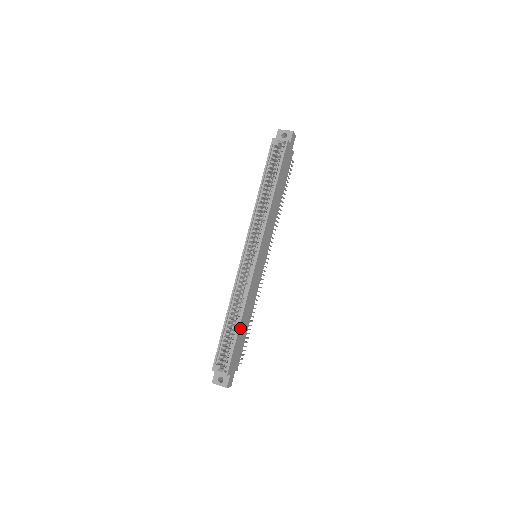
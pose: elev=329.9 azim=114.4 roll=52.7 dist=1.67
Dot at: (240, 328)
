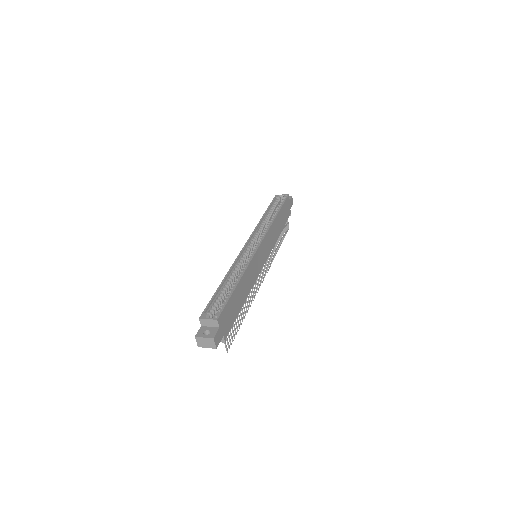
Dot at: (237, 289)
